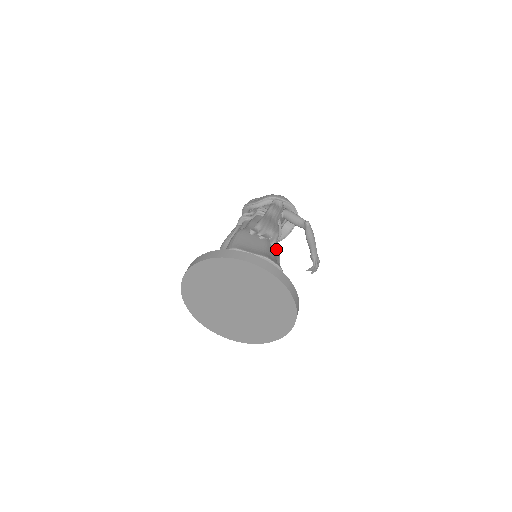
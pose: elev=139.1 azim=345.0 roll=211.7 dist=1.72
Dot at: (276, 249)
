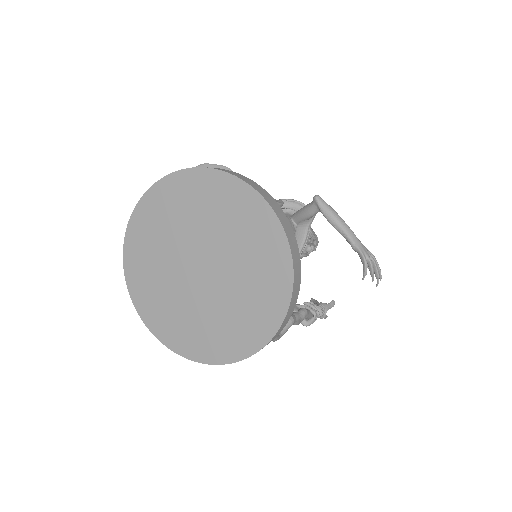
Dot at: occluded
